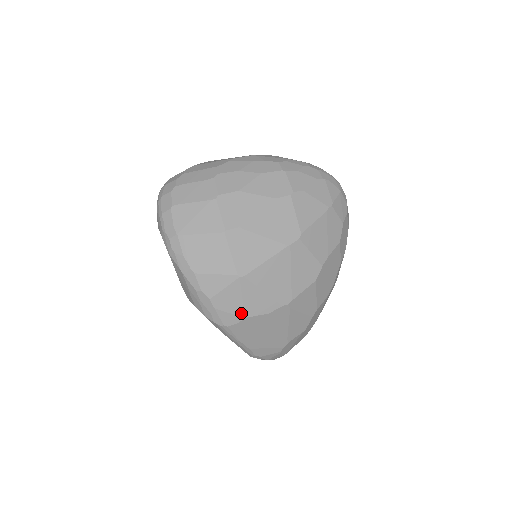
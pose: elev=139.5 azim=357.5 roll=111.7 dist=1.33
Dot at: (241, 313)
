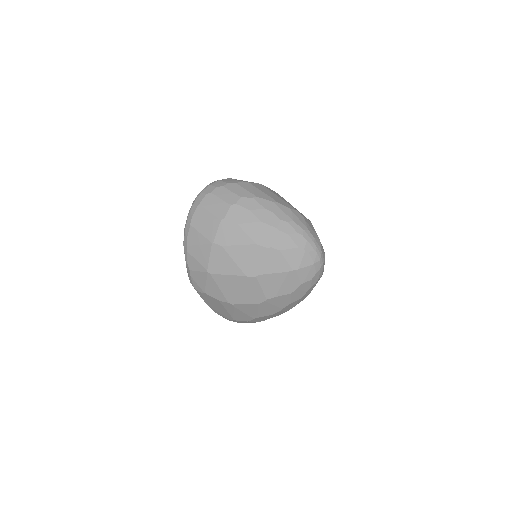
Dot at: (203, 289)
